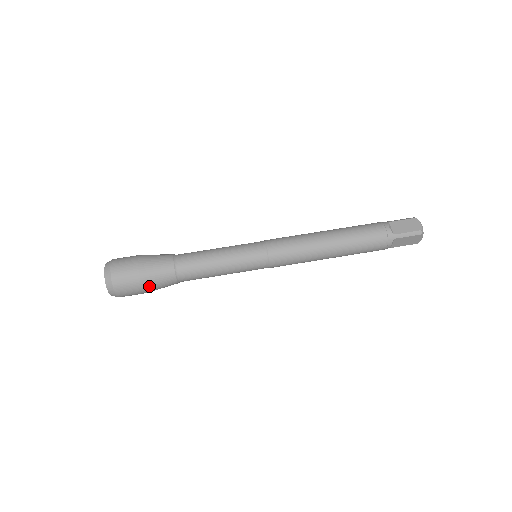
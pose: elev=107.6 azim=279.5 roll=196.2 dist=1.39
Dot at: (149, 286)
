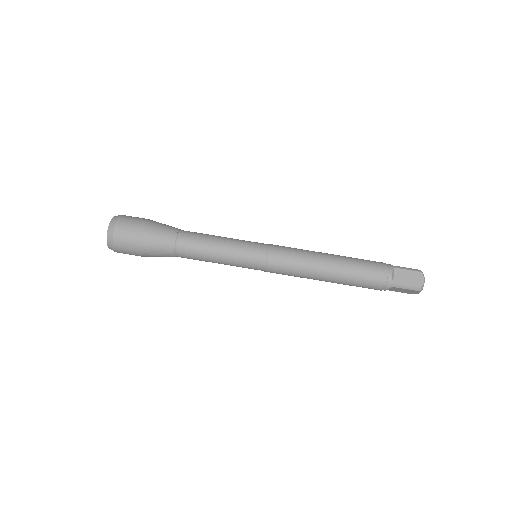
Dot at: (147, 254)
